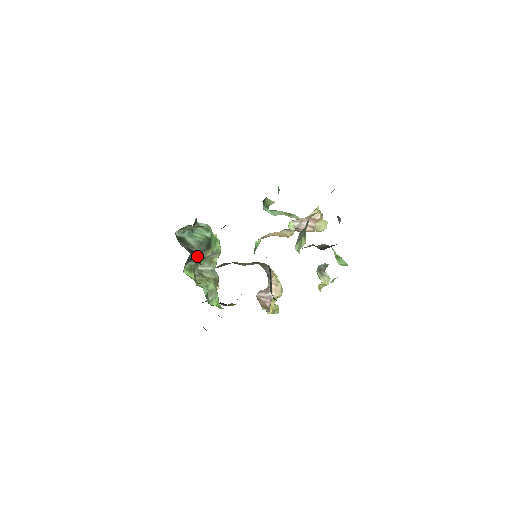
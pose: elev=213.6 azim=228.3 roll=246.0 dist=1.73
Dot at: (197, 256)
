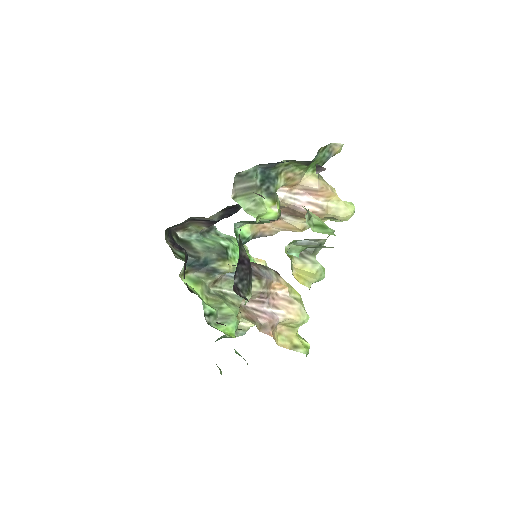
Dot at: (205, 265)
